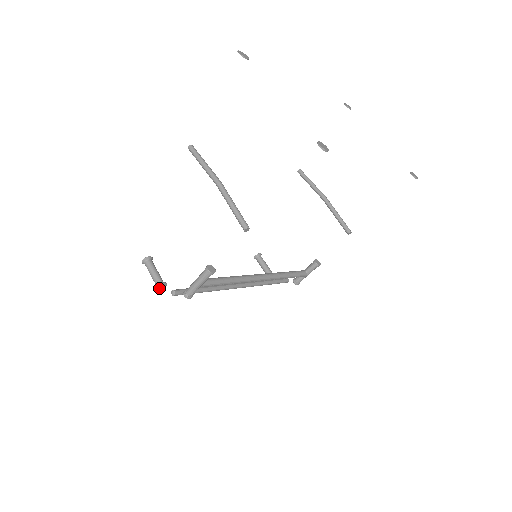
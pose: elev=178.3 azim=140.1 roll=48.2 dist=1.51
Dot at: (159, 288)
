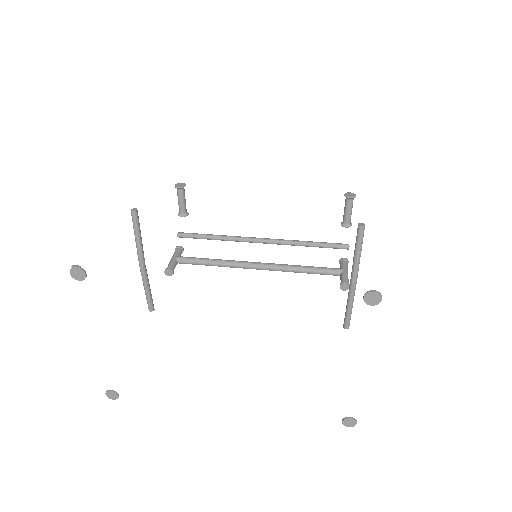
Dot at: occluded
